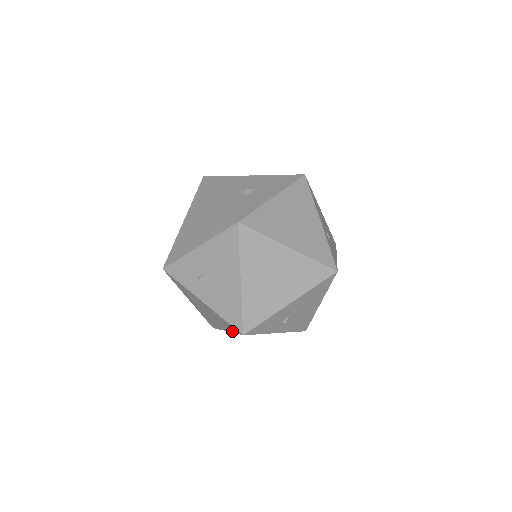
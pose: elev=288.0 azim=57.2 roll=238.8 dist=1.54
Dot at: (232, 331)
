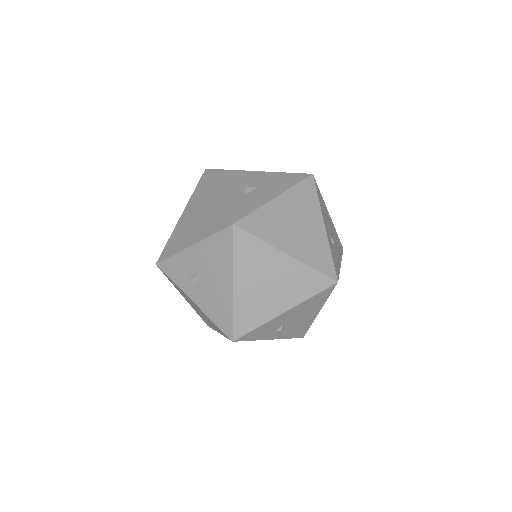
Dot at: (223, 335)
